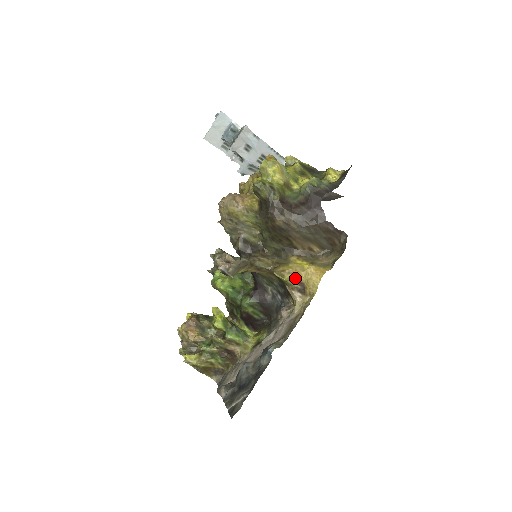
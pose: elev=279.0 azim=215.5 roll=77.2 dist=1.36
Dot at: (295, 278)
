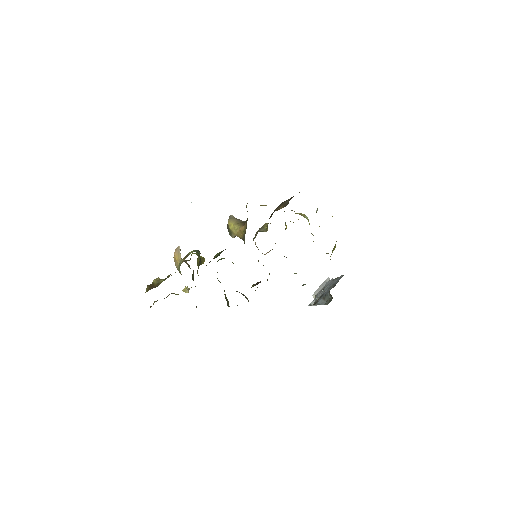
Dot at: occluded
